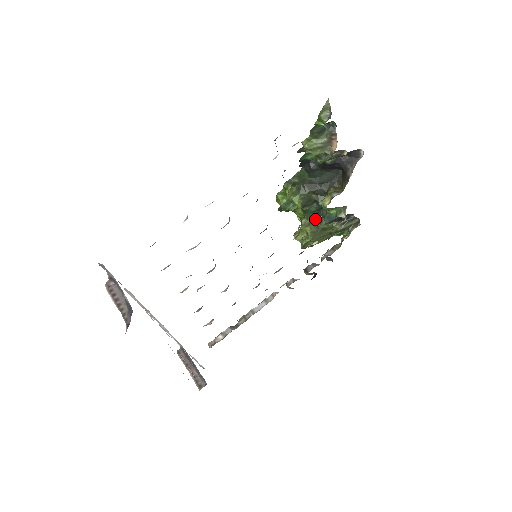
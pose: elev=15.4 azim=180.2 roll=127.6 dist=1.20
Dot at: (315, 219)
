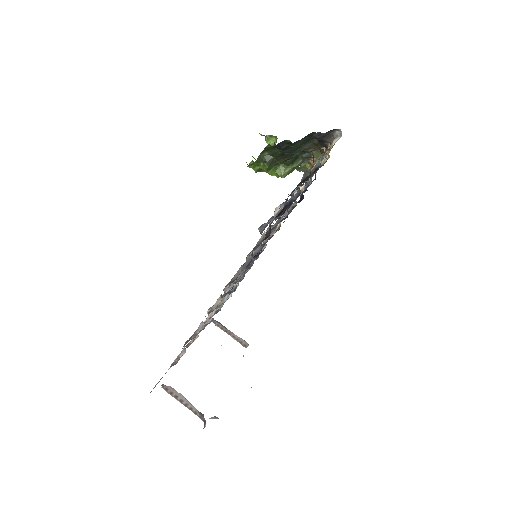
Dot at: occluded
